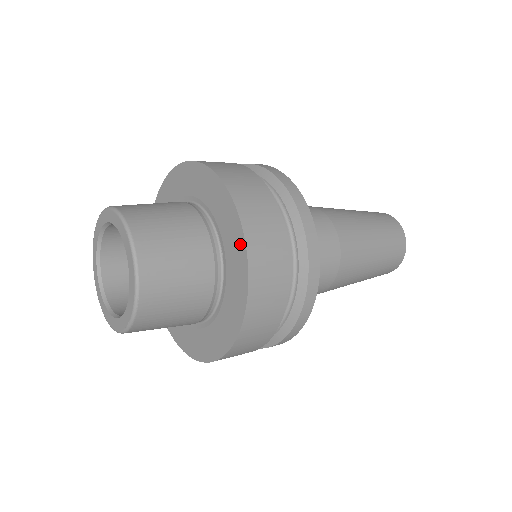
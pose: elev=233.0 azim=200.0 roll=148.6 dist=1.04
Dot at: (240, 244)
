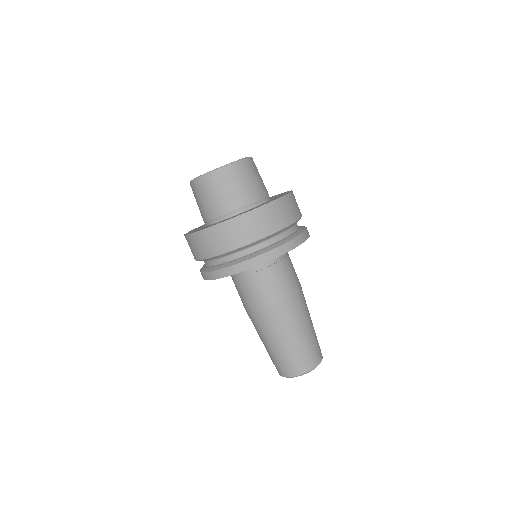
Dot at: occluded
